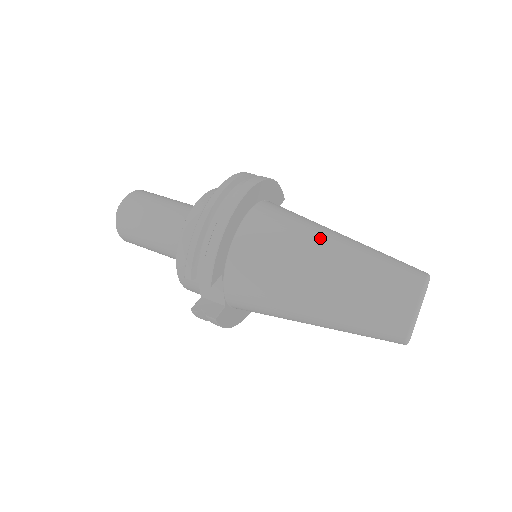
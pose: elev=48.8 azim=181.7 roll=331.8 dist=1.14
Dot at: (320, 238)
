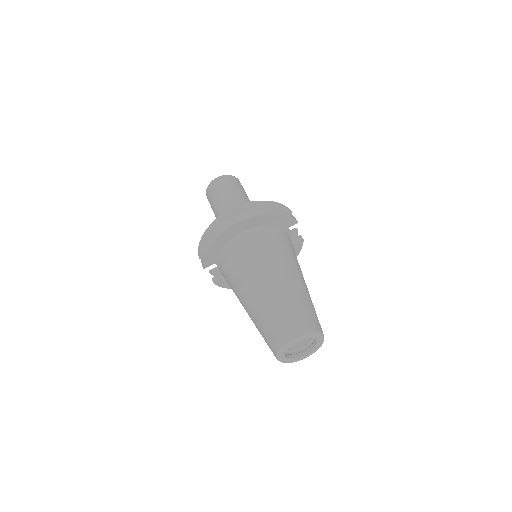
Dot at: (264, 272)
